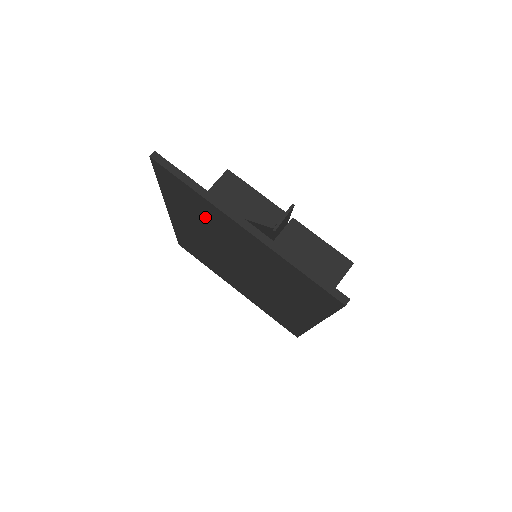
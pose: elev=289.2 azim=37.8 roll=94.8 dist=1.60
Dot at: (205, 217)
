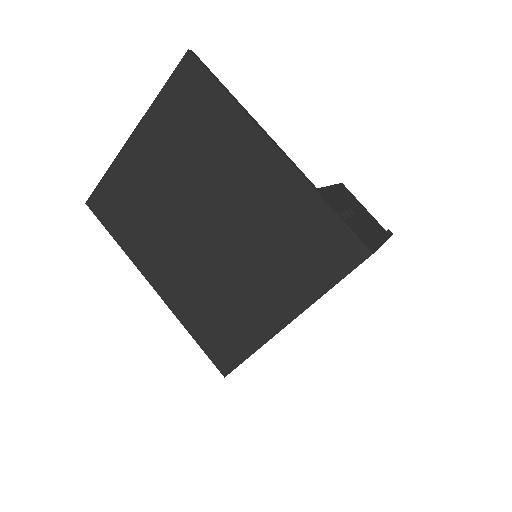
Dot at: (137, 198)
